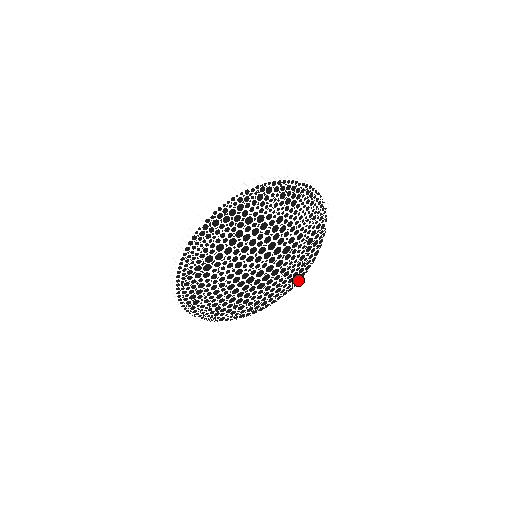
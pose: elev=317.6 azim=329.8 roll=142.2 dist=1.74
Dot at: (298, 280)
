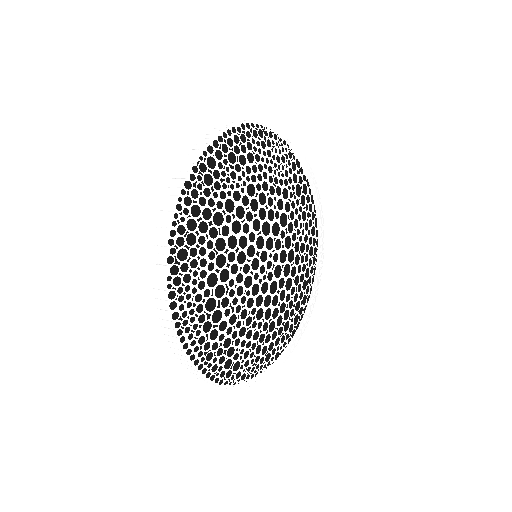
Dot at: occluded
